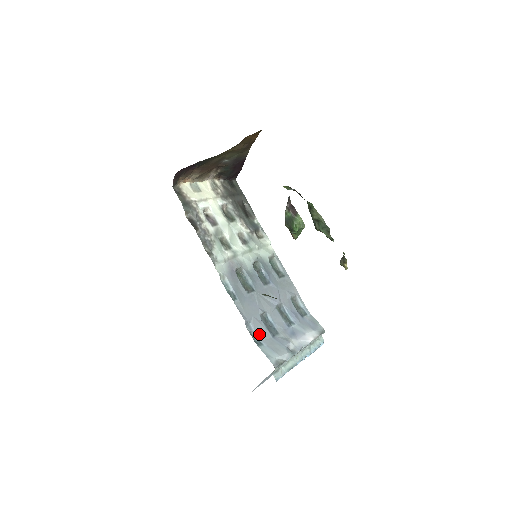
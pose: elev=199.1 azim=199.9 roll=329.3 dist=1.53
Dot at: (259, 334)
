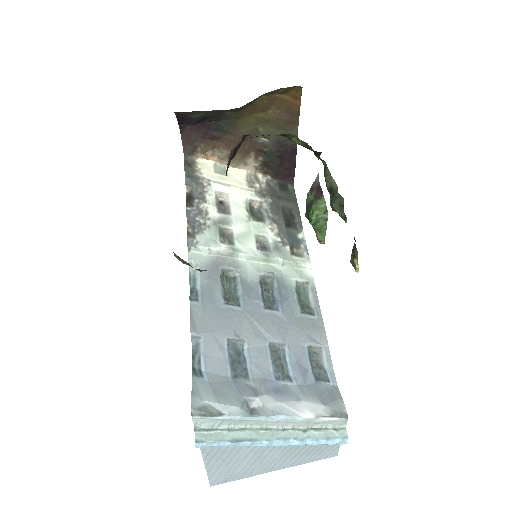
Dot at: (208, 361)
